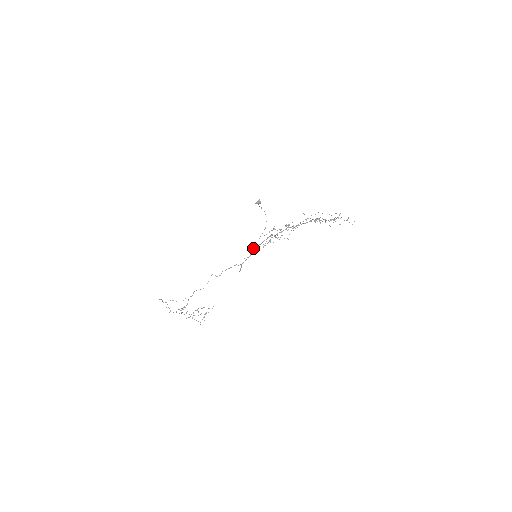
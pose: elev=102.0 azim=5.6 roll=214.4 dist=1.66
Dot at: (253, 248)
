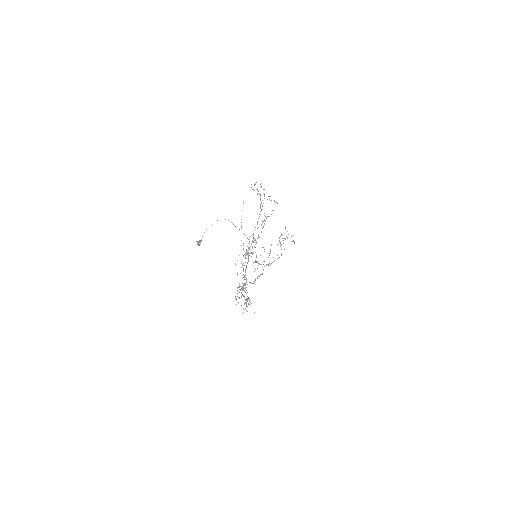
Dot at: (247, 238)
